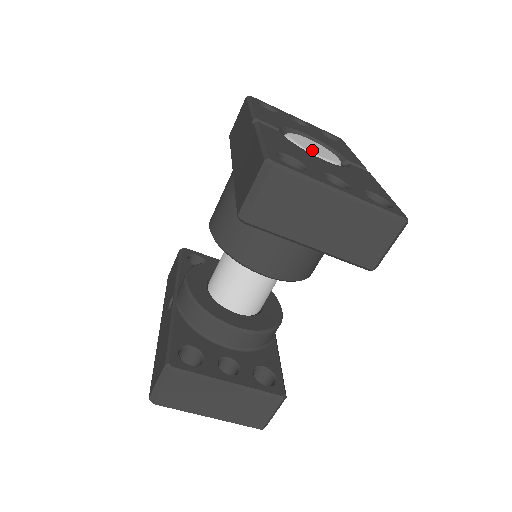
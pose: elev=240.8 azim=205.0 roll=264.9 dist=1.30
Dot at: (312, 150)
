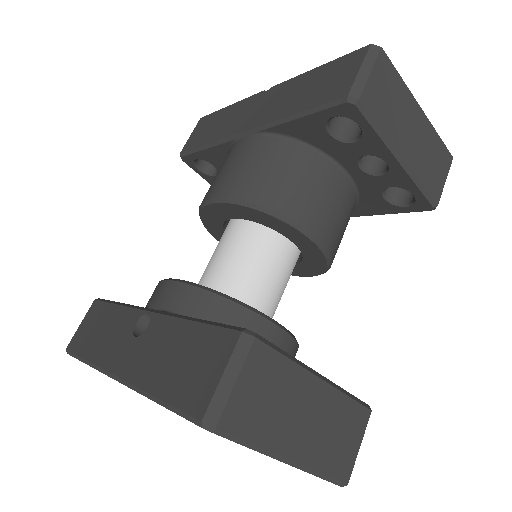
Dot at: occluded
